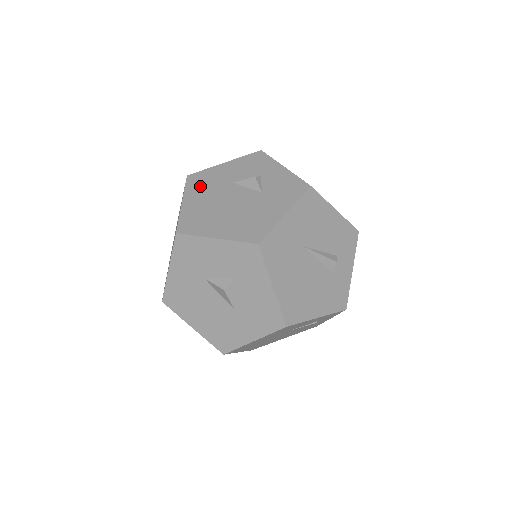
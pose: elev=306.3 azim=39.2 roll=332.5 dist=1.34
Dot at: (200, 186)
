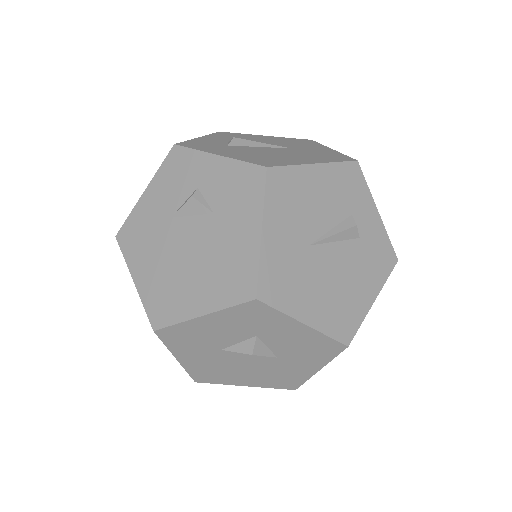
Dot at: (138, 245)
